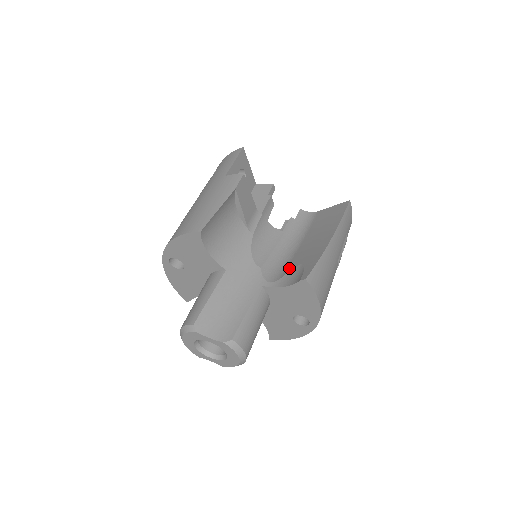
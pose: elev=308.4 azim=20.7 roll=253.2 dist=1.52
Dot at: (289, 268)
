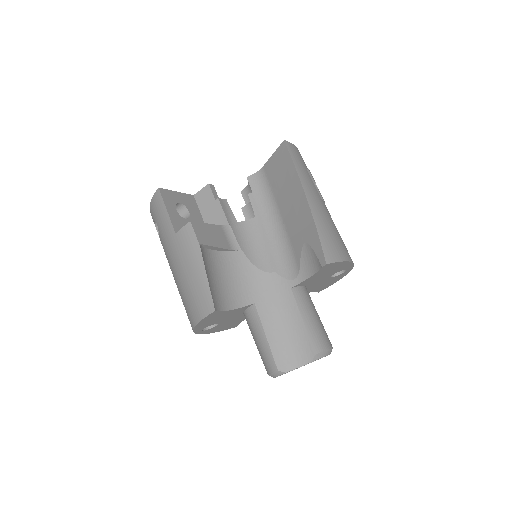
Dot at: (297, 253)
